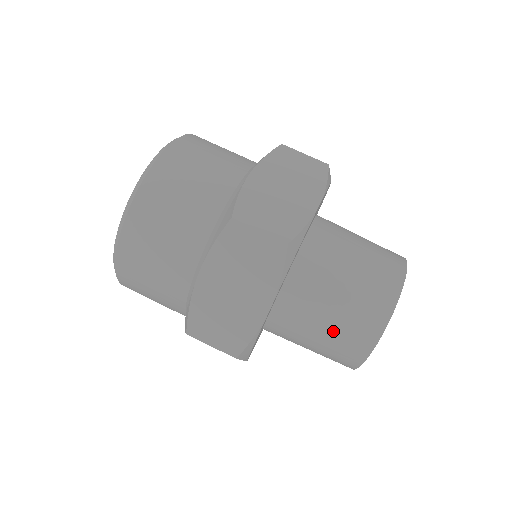
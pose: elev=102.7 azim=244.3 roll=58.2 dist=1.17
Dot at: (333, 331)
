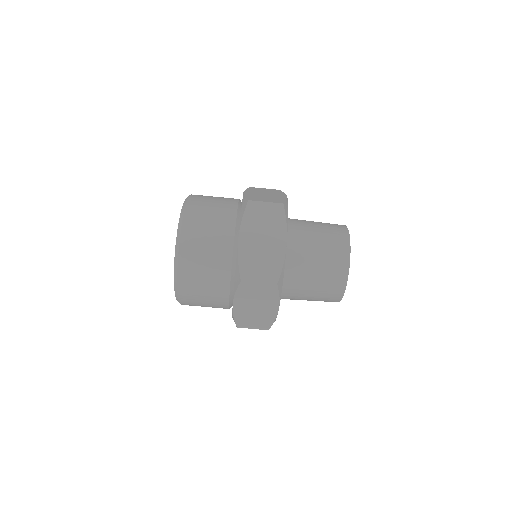
Dot at: (317, 297)
